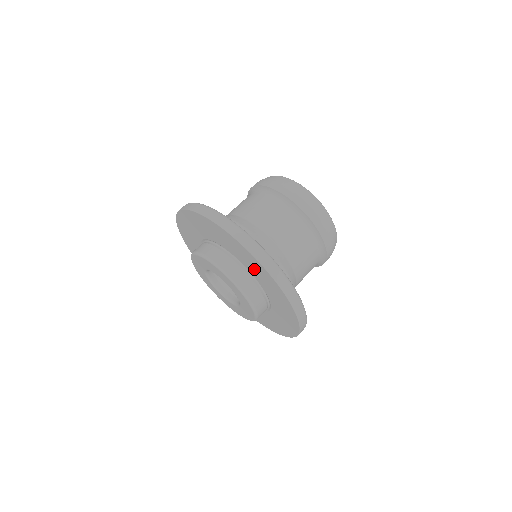
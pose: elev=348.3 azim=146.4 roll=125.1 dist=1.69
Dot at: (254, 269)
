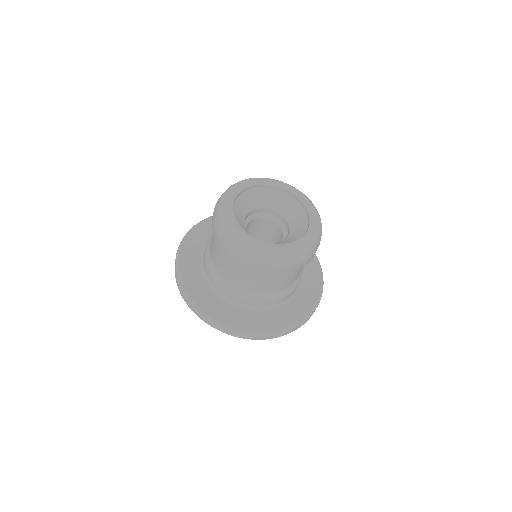
Dot at: occluded
